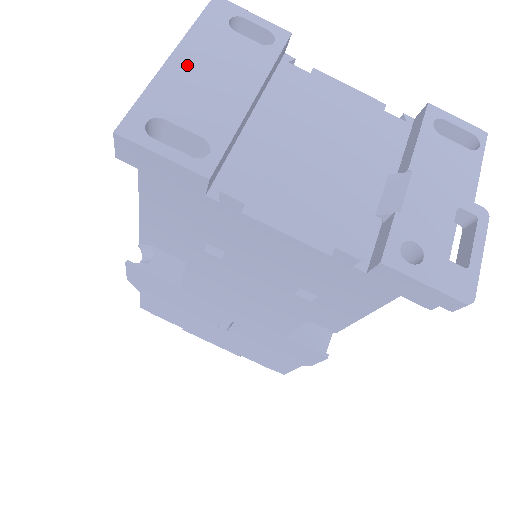
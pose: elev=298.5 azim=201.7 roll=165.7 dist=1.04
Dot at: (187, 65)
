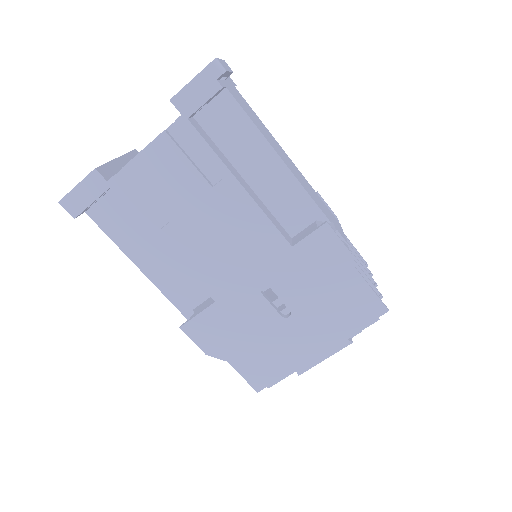
Dot at: occluded
